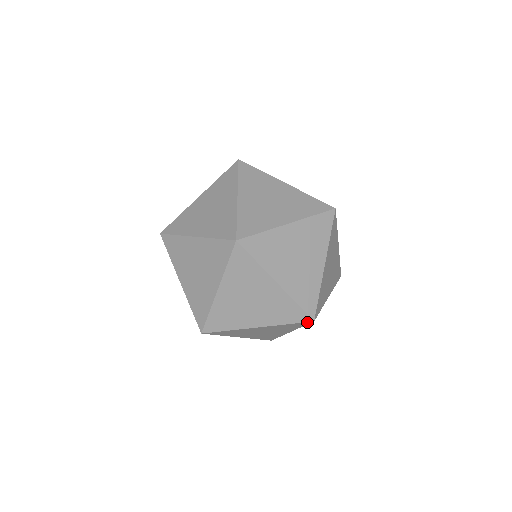
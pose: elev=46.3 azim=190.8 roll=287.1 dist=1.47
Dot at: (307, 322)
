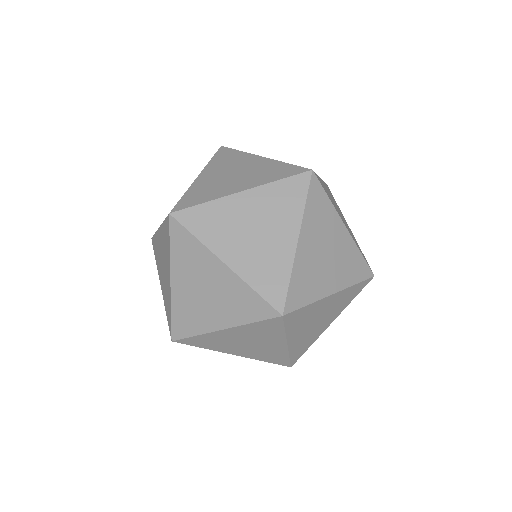
Dot at: (276, 318)
